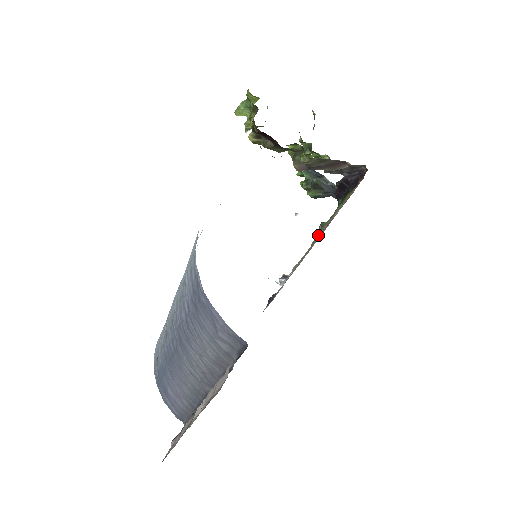
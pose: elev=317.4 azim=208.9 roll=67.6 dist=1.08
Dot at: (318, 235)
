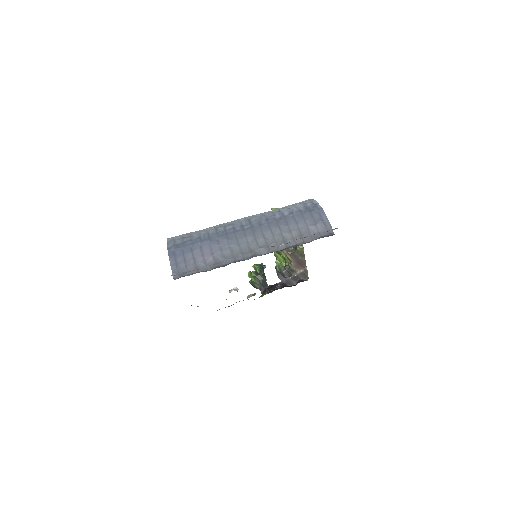
Dot at: occluded
